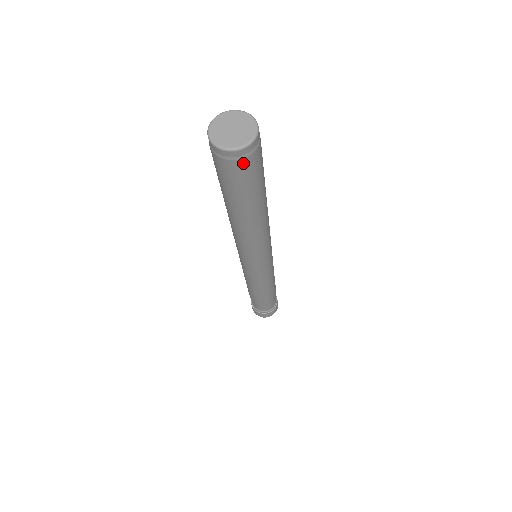
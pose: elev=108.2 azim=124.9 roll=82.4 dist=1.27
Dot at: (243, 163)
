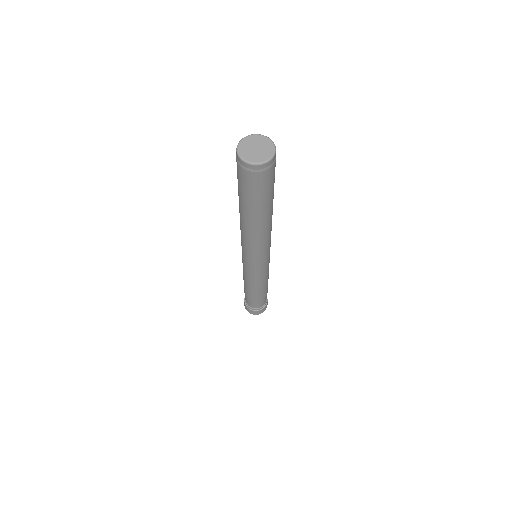
Dot at: (252, 175)
